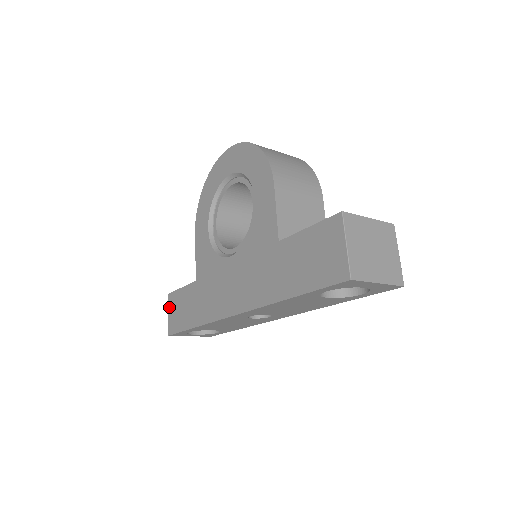
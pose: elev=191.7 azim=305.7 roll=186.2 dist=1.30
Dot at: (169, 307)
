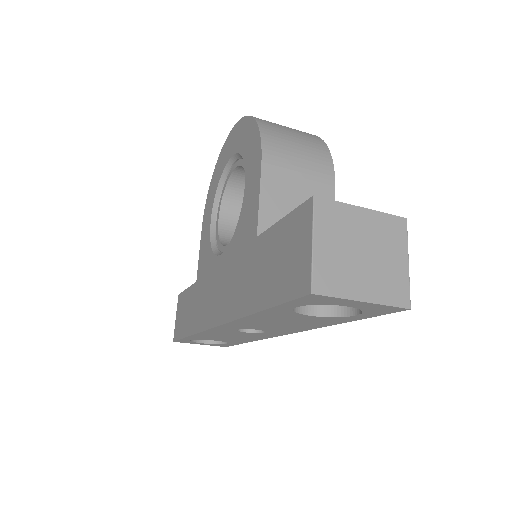
Dot at: (177, 309)
